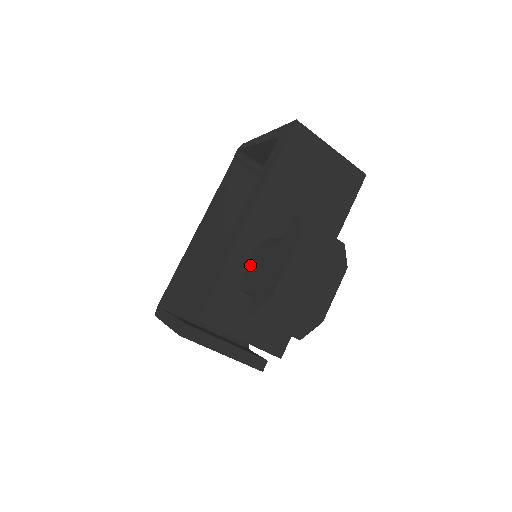
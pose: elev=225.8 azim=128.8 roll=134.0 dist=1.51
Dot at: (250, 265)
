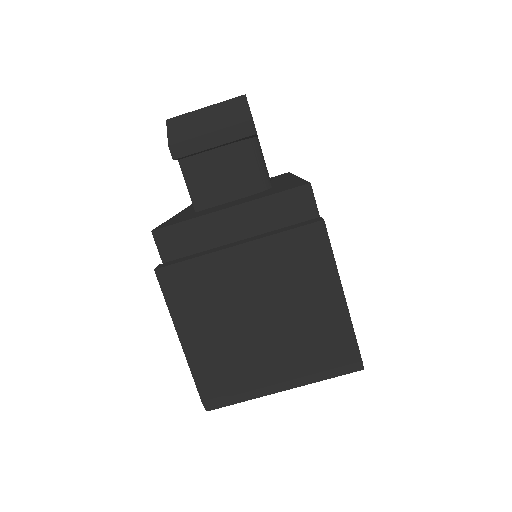
Dot at: occluded
